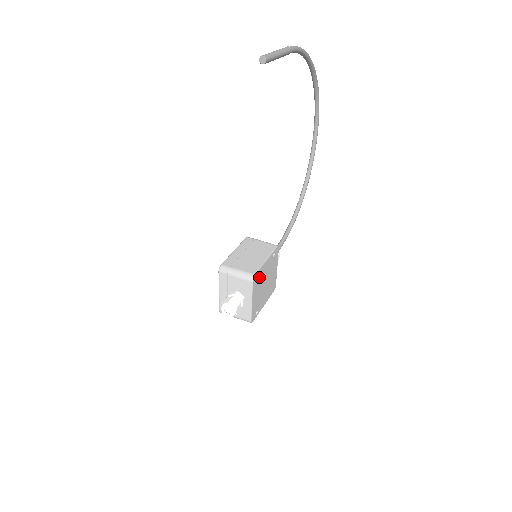
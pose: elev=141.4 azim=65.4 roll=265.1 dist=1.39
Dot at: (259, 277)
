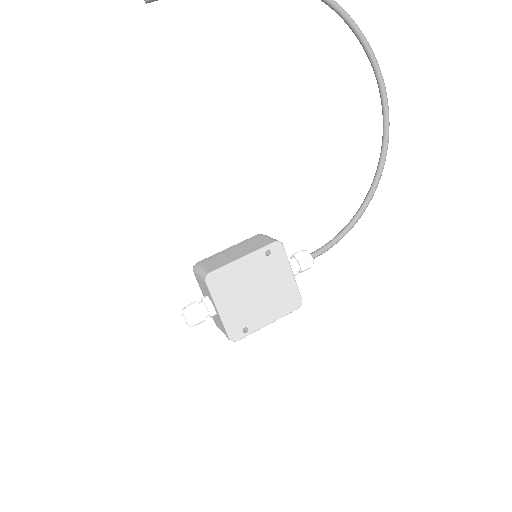
Dot at: (228, 279)
